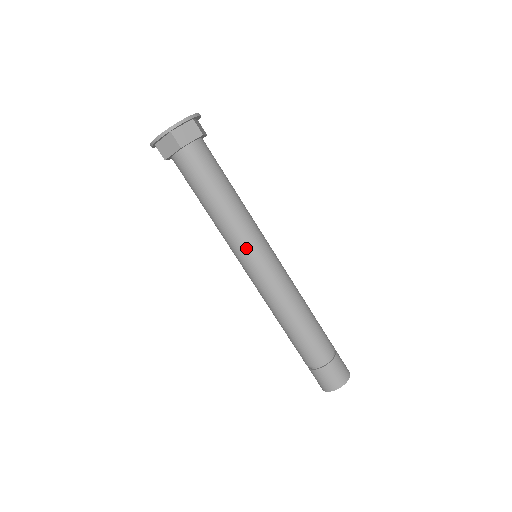
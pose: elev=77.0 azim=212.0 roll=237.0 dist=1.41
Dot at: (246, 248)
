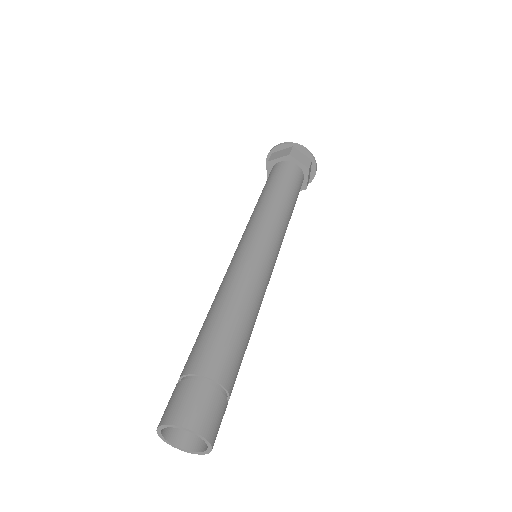
Dot at: (260, 229)
